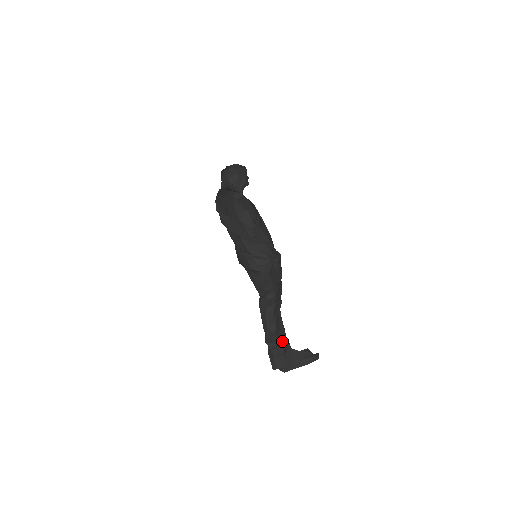
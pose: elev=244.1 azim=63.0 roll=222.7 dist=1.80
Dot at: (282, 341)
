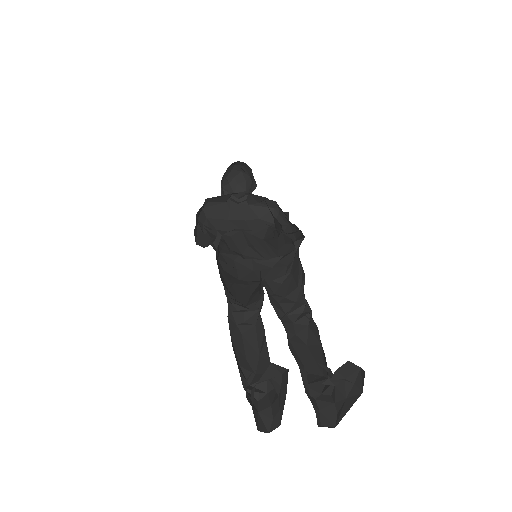
Dot at: occluded
